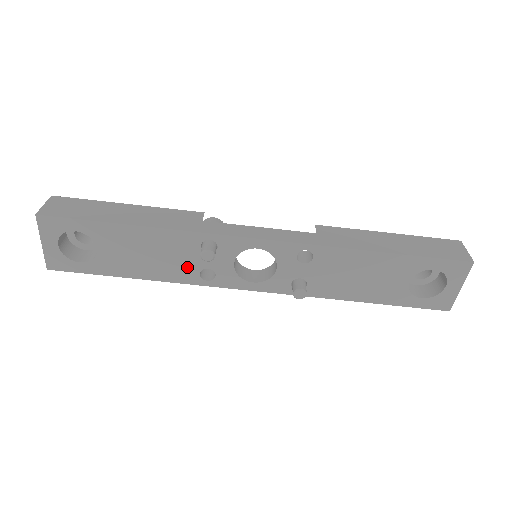
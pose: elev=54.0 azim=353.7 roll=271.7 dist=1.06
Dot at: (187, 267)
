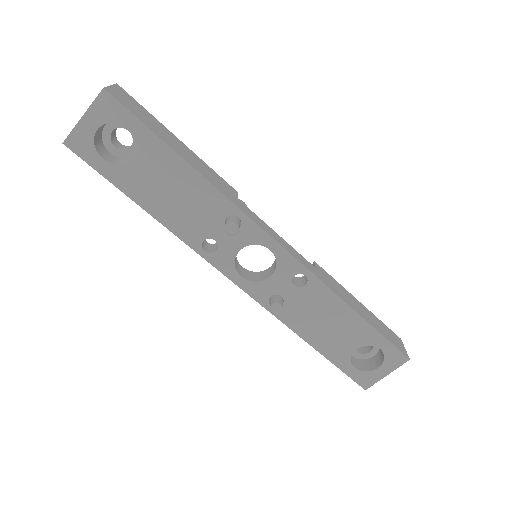
Dot at: (198, 228)
